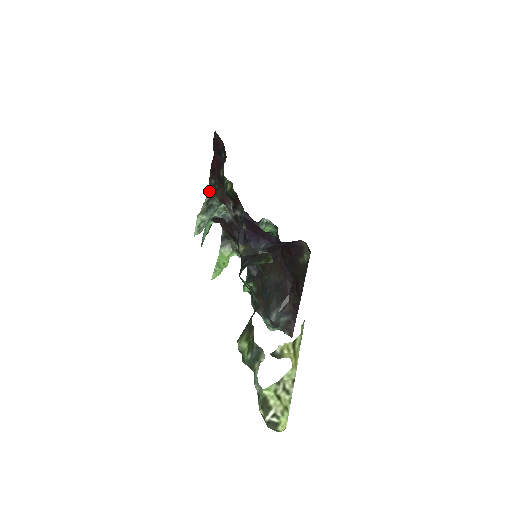
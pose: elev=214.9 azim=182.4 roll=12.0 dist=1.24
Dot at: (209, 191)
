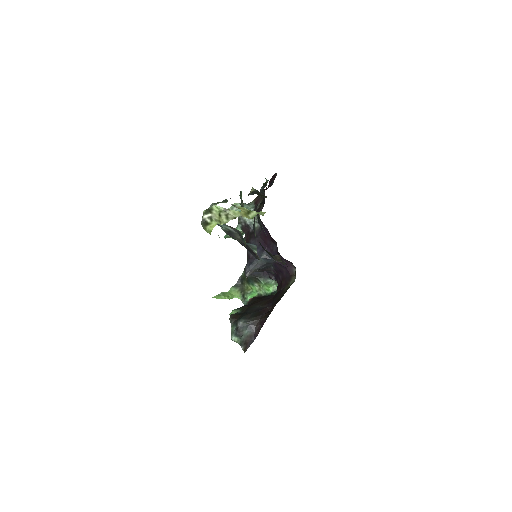
Dot at: occluded
